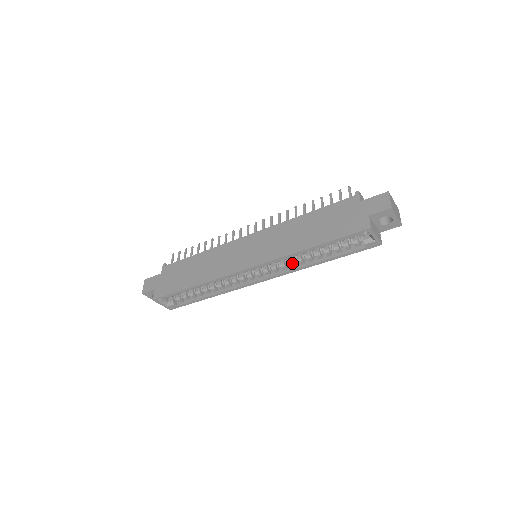
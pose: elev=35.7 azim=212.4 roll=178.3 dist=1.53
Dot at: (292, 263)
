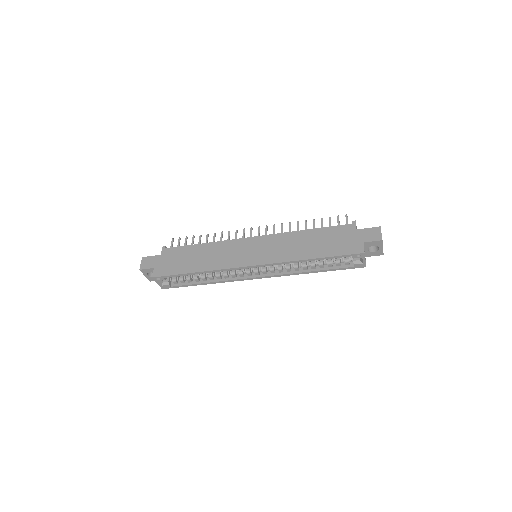
Dot at: (289, 268)
